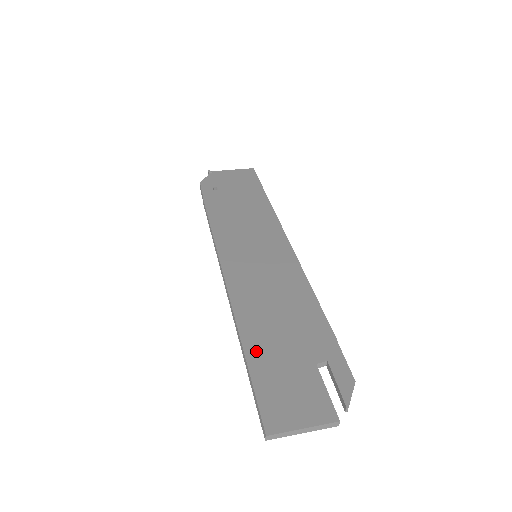
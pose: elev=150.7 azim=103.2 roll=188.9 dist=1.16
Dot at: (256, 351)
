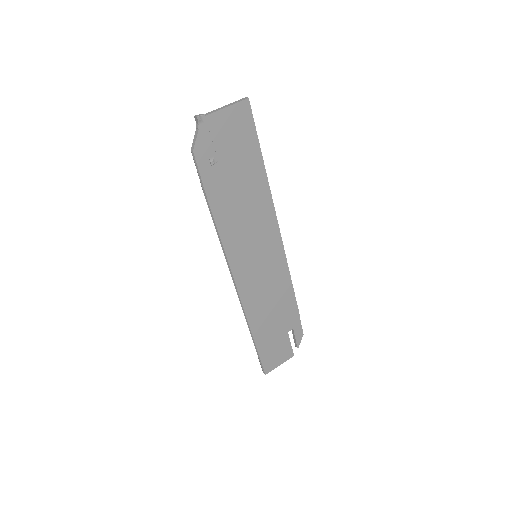
Dot at: (260, 338)
